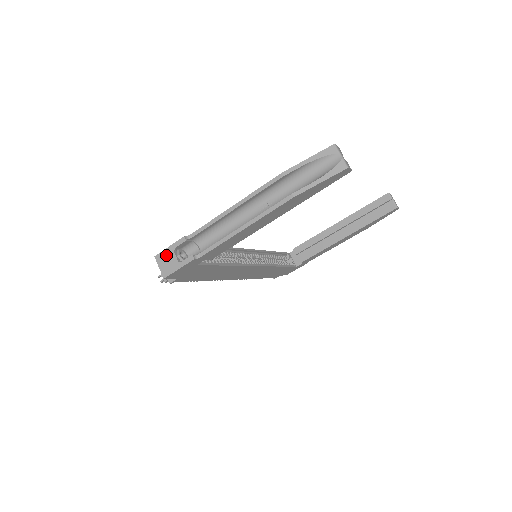
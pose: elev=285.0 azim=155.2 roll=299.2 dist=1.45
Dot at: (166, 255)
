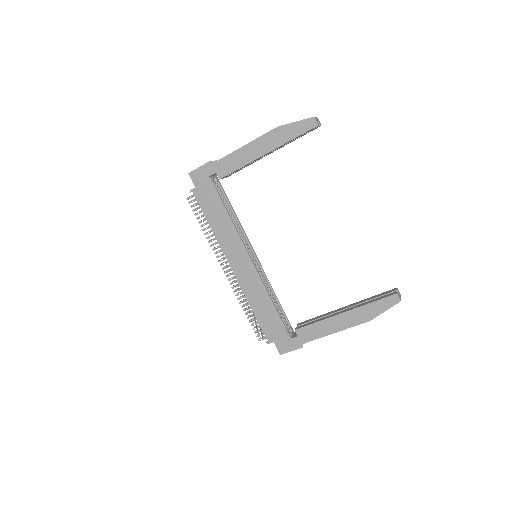
Dot at: occluded
